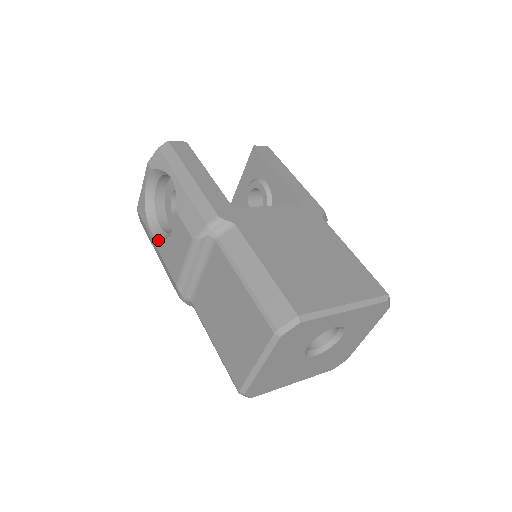
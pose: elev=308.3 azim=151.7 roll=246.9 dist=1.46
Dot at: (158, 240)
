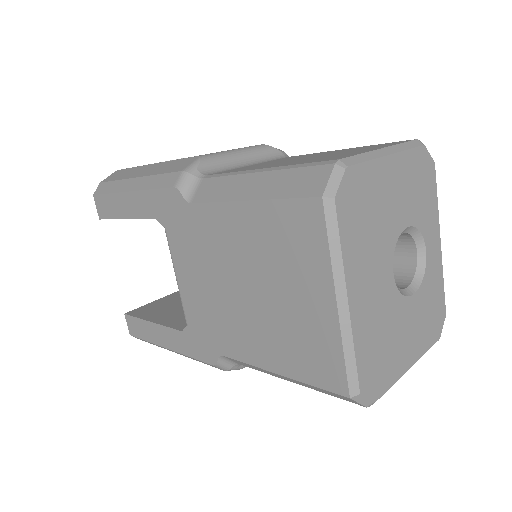
Dot at: occluded
